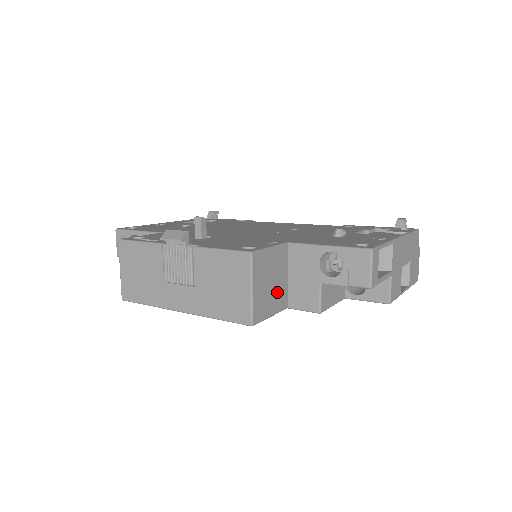
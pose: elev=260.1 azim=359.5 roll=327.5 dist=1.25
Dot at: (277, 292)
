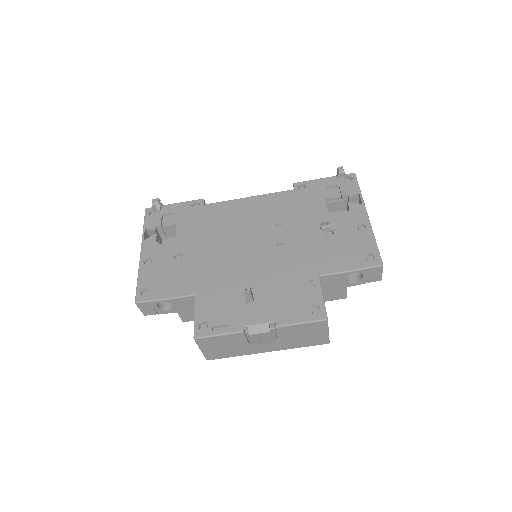
Dot at: occluded
